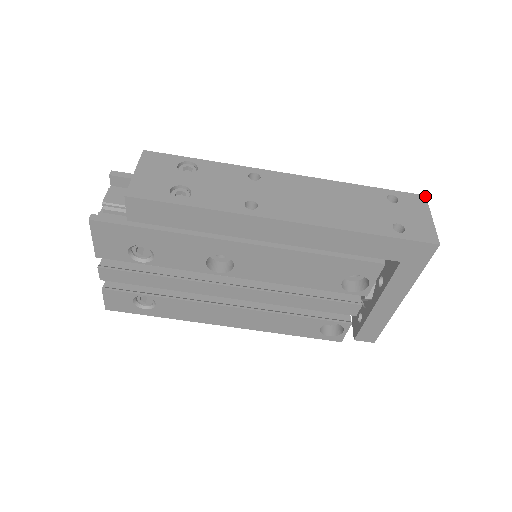
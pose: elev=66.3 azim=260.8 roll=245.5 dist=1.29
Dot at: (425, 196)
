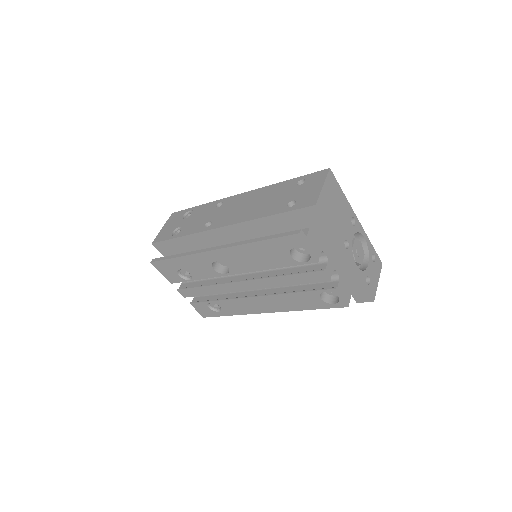
Dot at: (329, 169)
